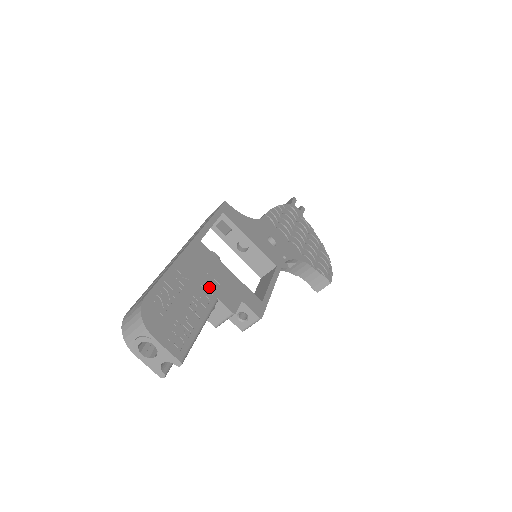
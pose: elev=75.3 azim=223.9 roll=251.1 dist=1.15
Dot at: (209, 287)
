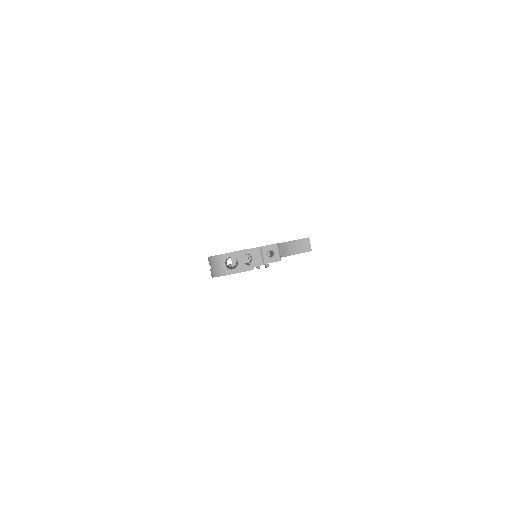
Dot at: occluded
